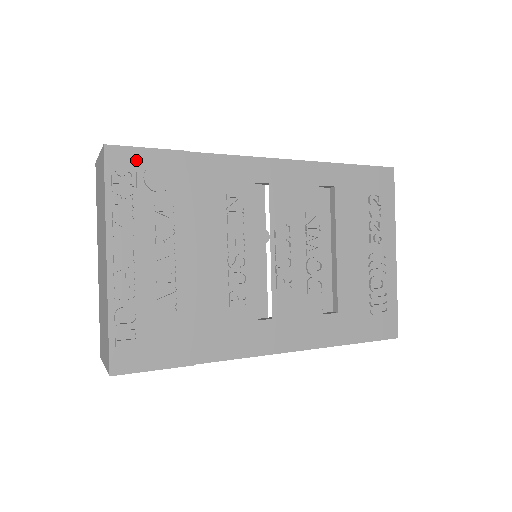
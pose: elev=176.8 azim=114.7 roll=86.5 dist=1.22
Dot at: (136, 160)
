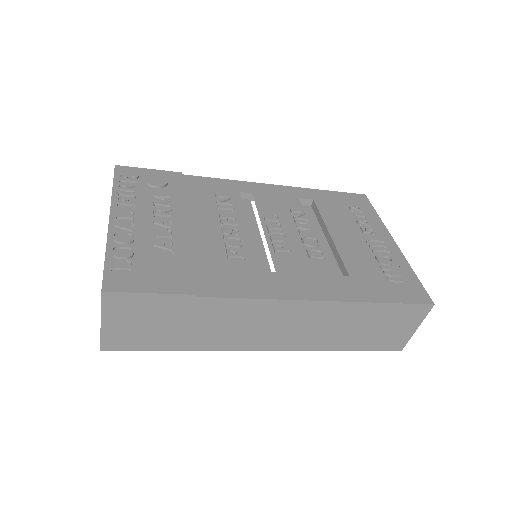
Dot at: (139, 173)
